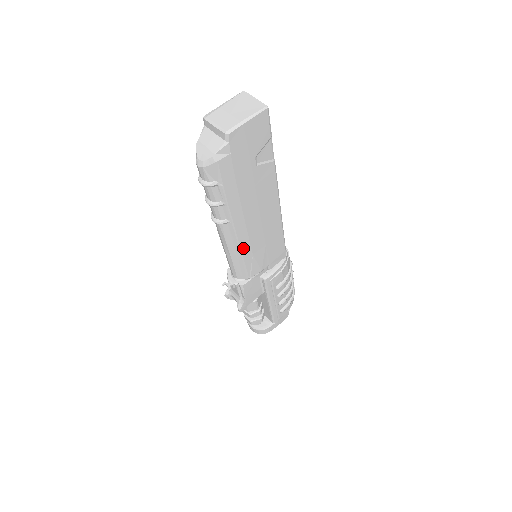
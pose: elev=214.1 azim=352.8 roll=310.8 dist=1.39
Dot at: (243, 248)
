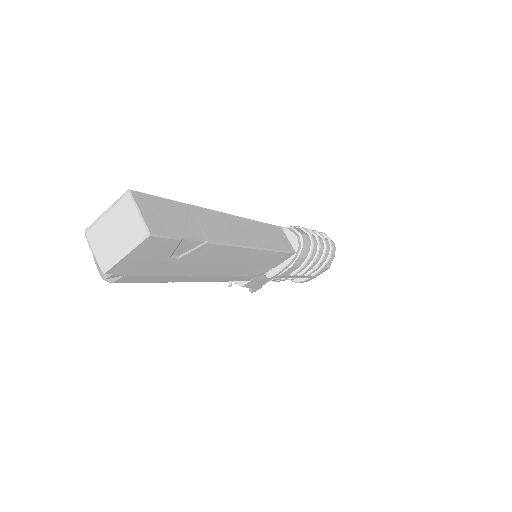
Dot at: (218, 280)
